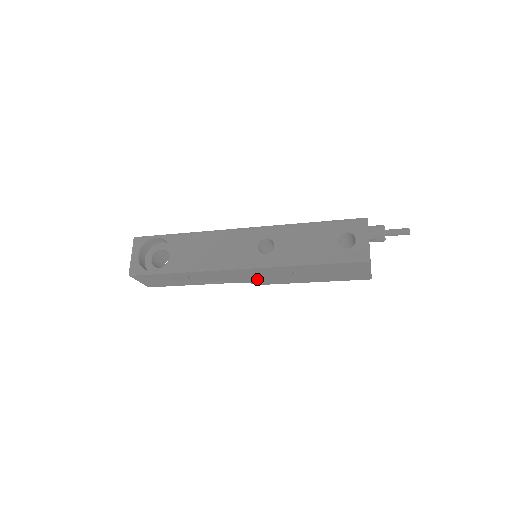
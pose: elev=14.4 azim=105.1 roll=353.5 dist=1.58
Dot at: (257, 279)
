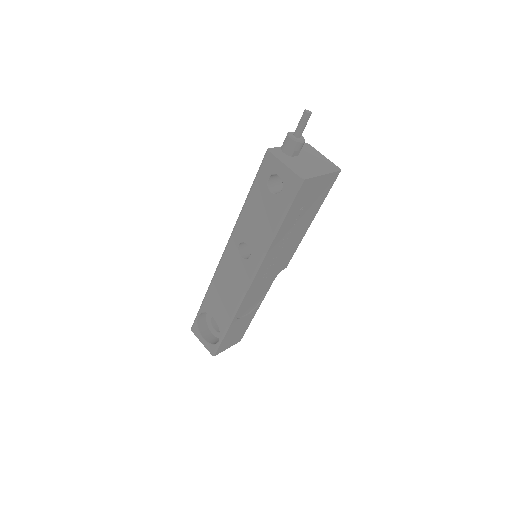
Dot at: (277, 268)
